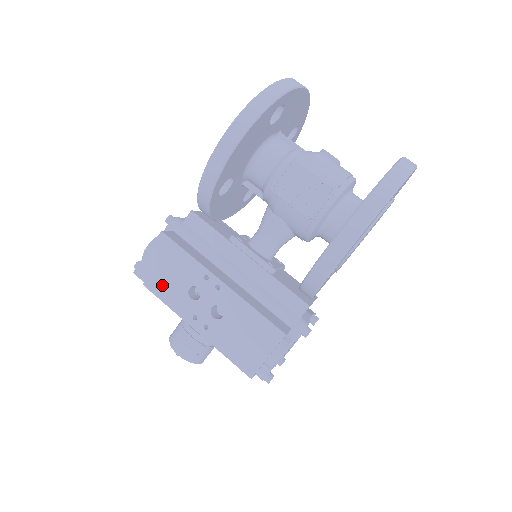
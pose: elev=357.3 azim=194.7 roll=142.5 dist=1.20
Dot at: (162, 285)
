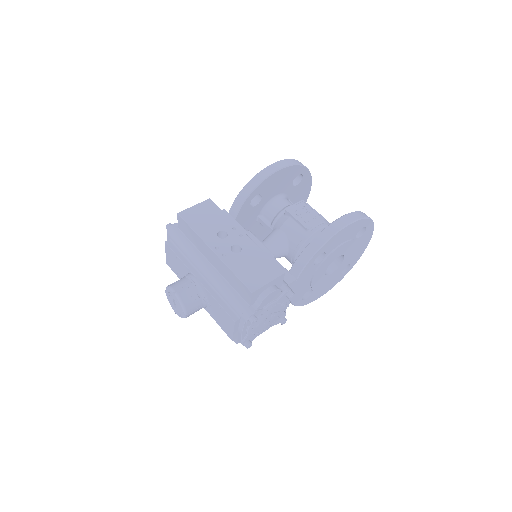
Dot at: (198, 225)
